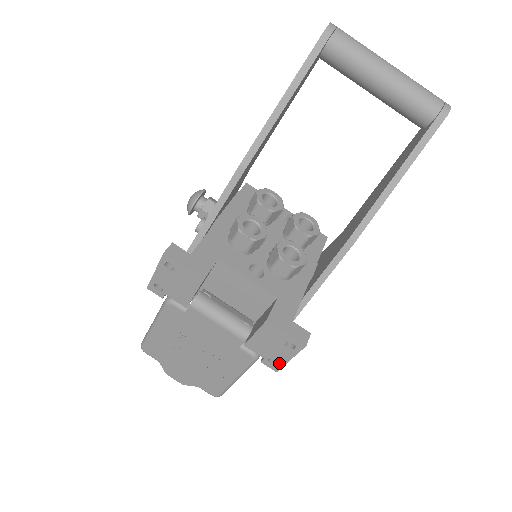
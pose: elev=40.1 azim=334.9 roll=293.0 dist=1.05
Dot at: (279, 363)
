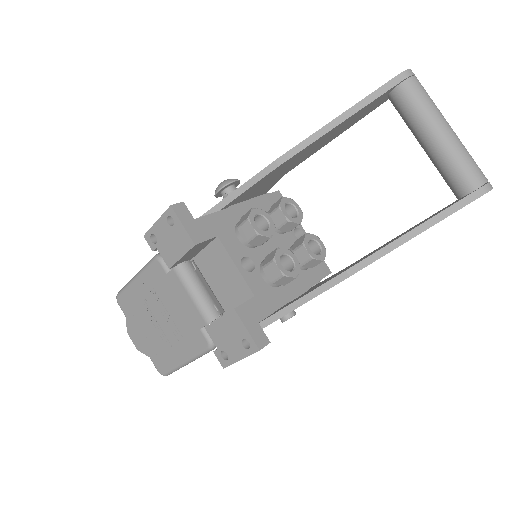
Dot at: (229, 359)
